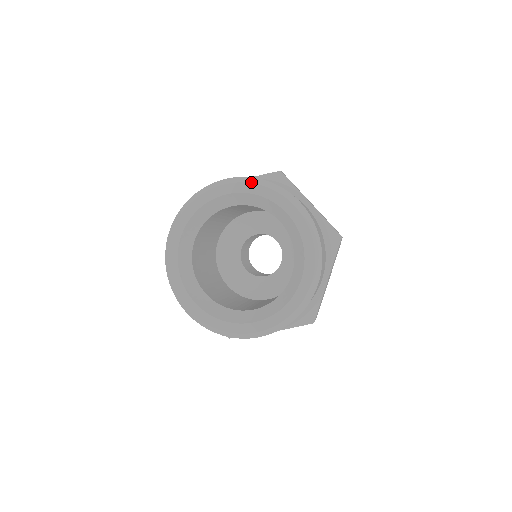
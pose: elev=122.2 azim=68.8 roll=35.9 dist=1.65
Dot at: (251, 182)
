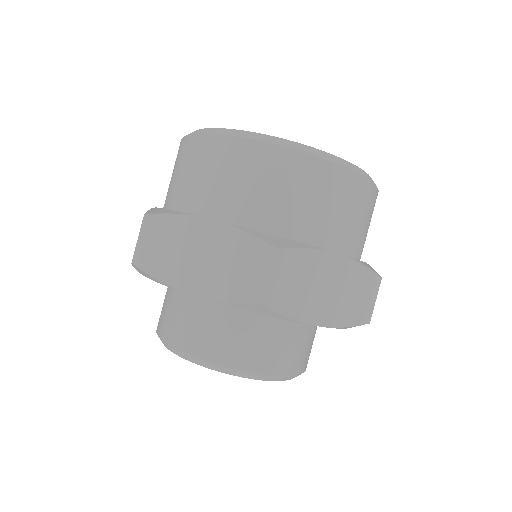
Dot at: occluded
